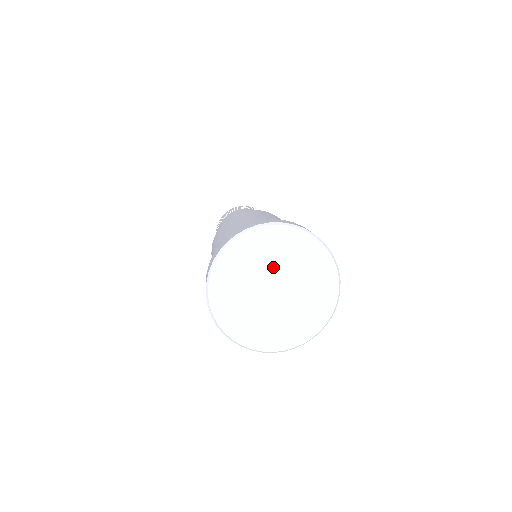
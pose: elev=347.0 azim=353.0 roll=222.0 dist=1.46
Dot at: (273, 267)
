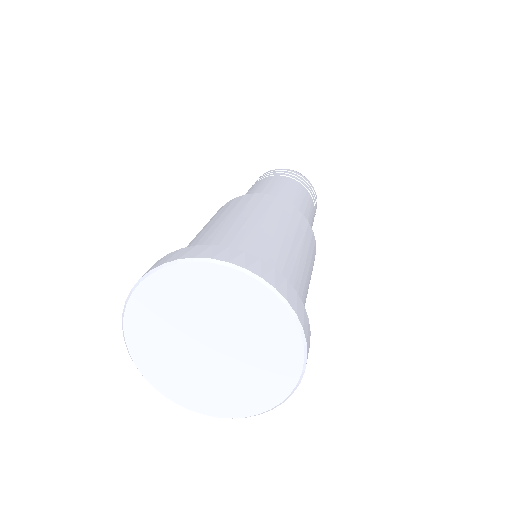
Dot at: (189, 321)
